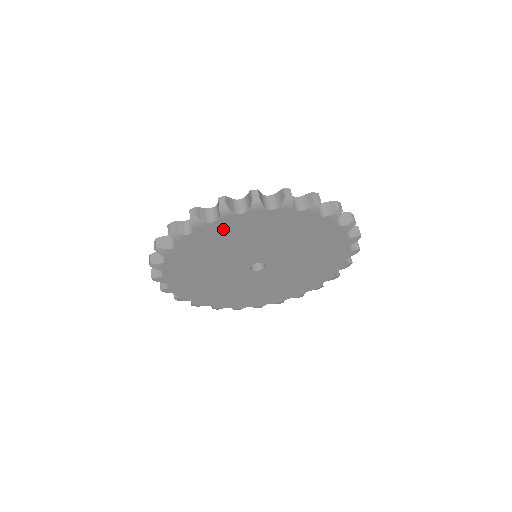
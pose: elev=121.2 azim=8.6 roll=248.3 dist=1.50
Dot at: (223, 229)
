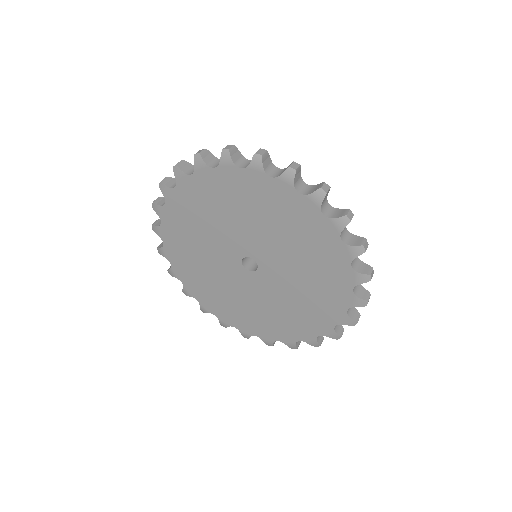
Dot at: (174, 228)
